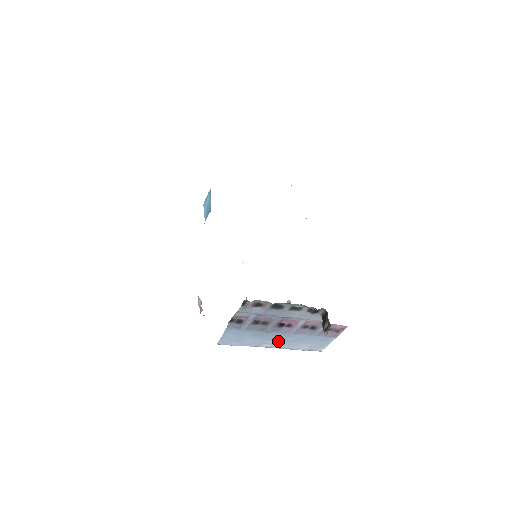
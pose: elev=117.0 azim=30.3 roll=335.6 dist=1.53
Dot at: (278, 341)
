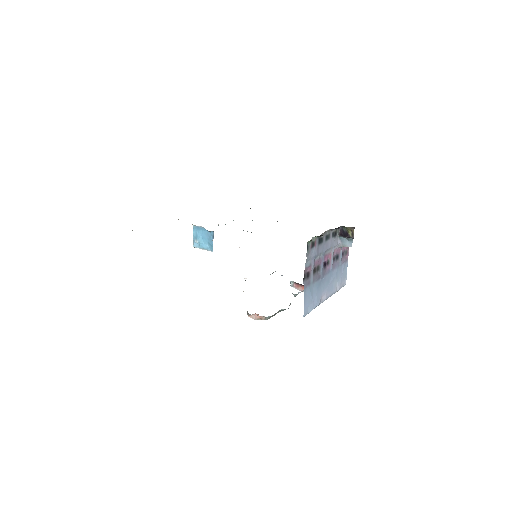
Dot at: (327, 287)
